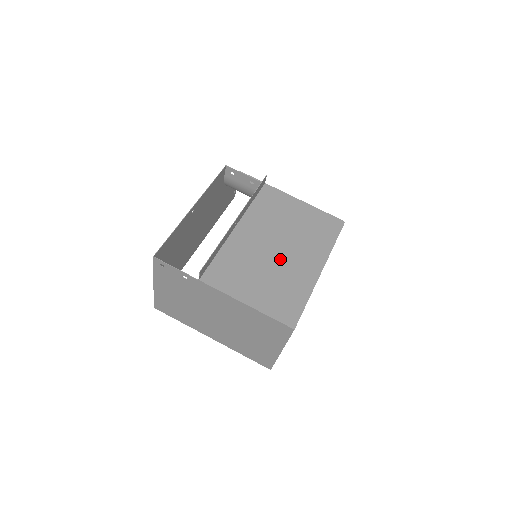
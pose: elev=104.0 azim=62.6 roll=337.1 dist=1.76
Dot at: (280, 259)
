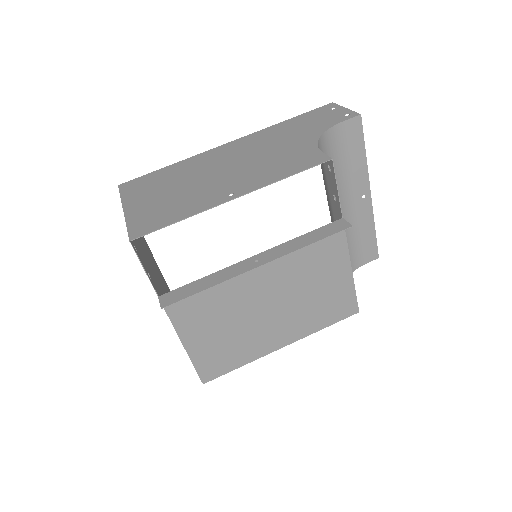
Dot at: (260, 317)
